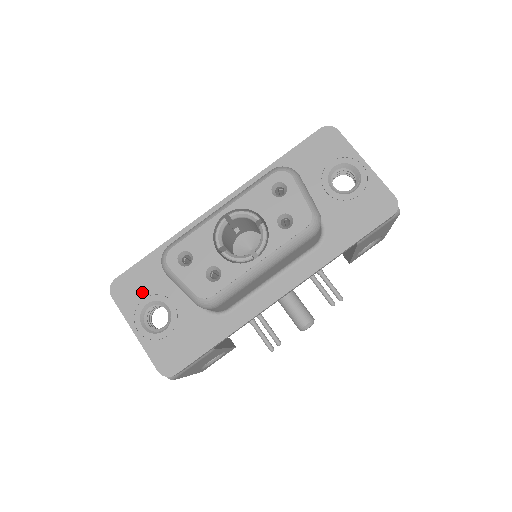
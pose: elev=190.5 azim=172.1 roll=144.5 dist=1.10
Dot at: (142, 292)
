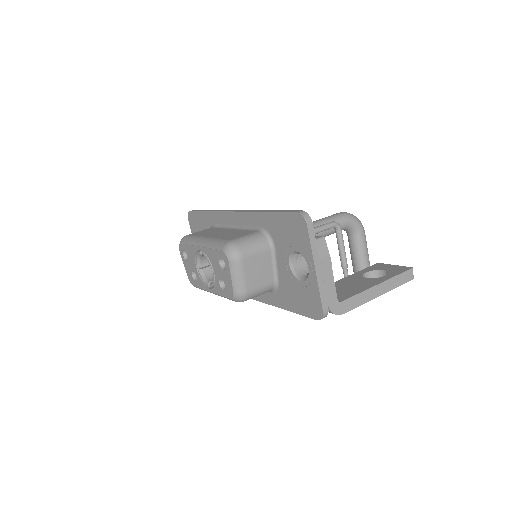
Dot at: (199, 230)
